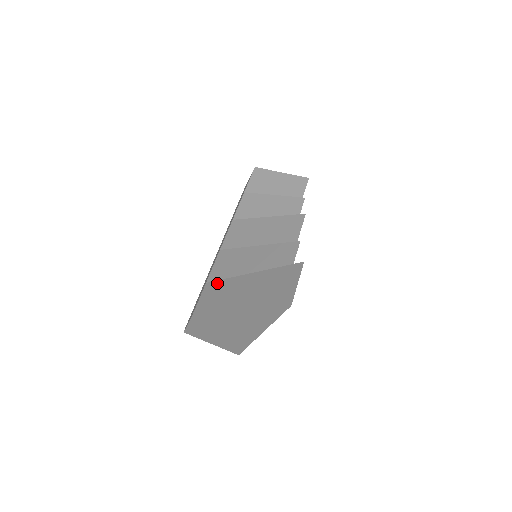
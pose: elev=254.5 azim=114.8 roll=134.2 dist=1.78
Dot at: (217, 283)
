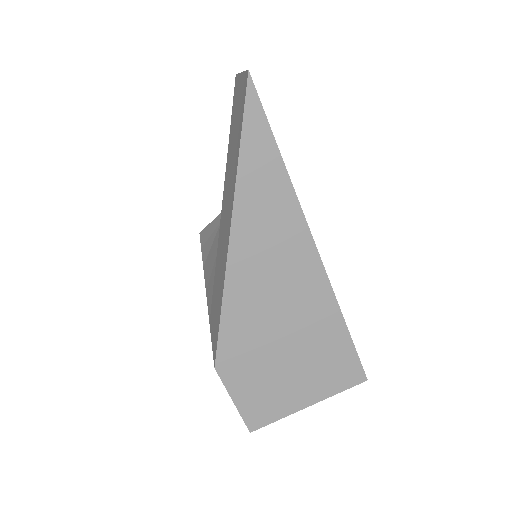
Dot at: occluded
